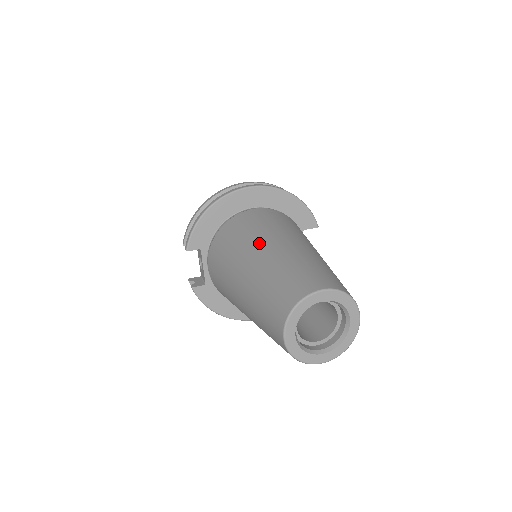
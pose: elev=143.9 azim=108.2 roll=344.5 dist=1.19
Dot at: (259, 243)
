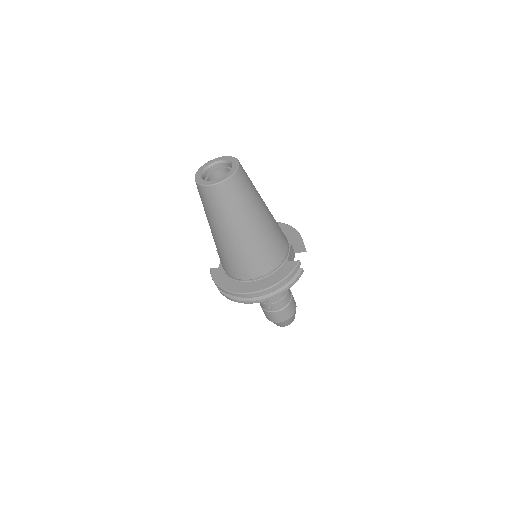
Dot at: occluded
